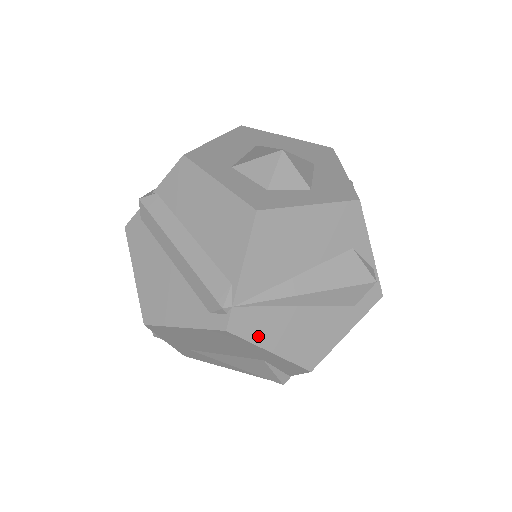
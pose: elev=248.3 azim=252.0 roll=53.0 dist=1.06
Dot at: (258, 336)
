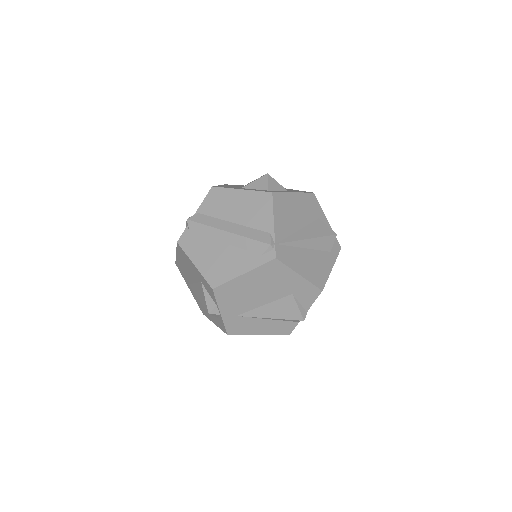
Dot at: (291, 264)
